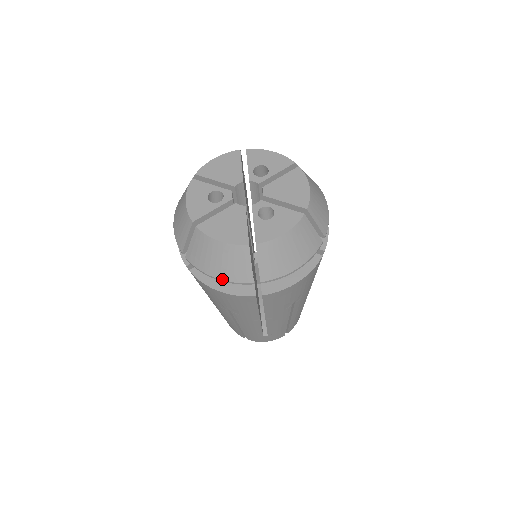
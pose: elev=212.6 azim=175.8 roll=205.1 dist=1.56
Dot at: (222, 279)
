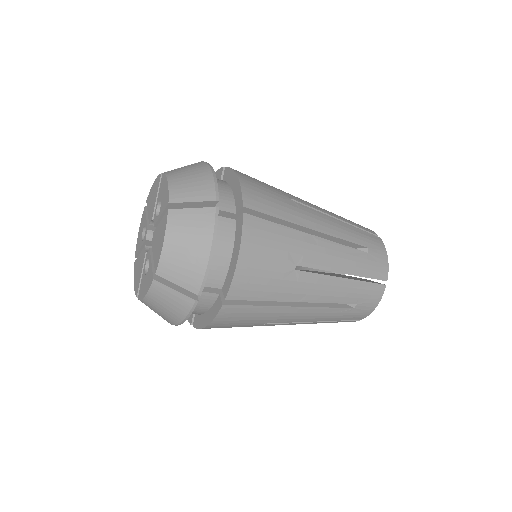
Dot at: occluded
